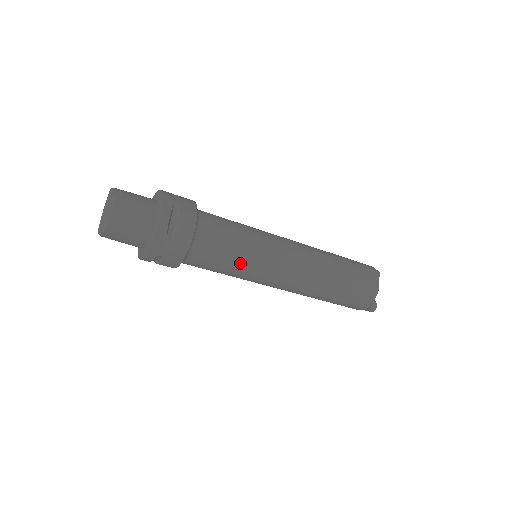
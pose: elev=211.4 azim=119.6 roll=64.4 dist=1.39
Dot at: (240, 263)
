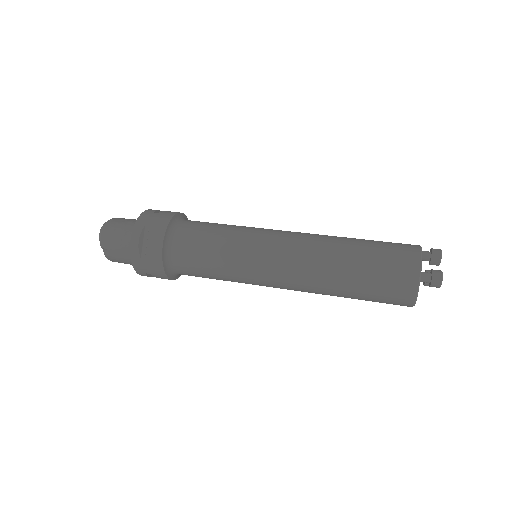
Dot at: occluded
